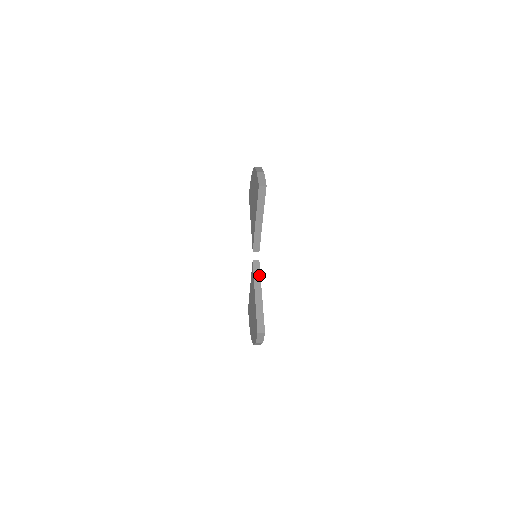
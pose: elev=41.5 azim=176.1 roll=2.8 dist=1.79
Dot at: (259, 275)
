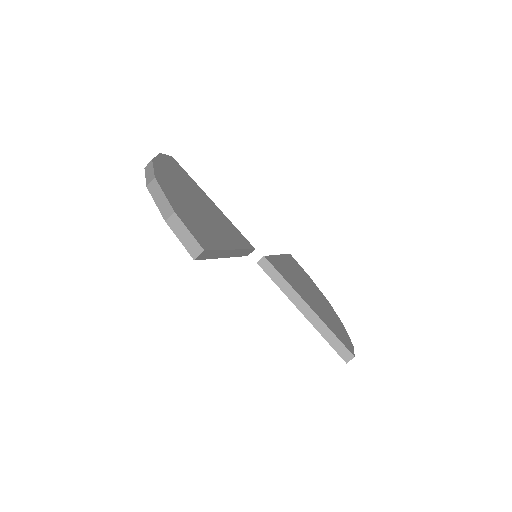
Dot at: (282, 280)
